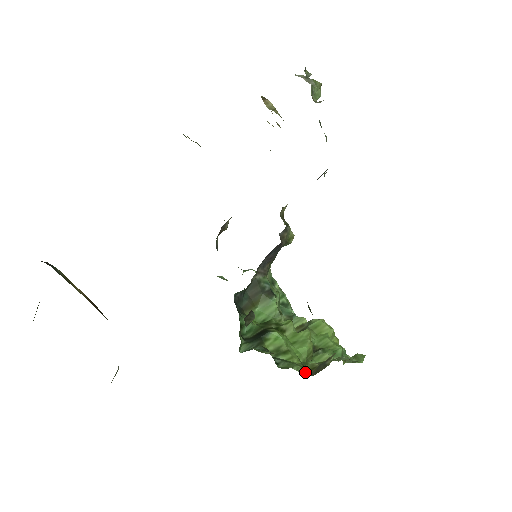
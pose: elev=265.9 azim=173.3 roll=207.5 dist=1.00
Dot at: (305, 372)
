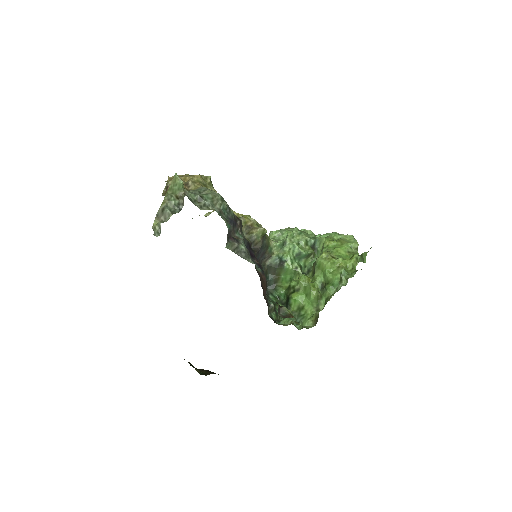
Dot at: (313, 323)
